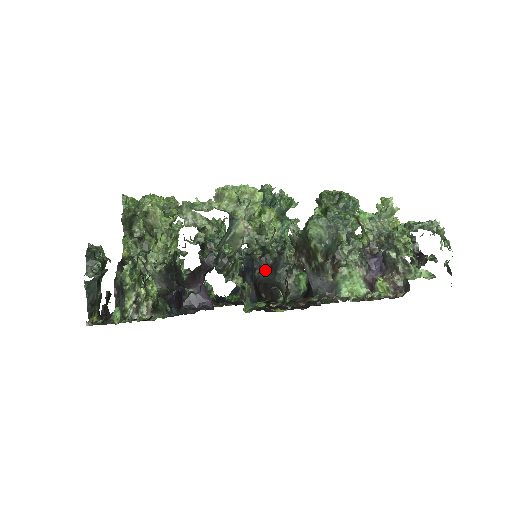
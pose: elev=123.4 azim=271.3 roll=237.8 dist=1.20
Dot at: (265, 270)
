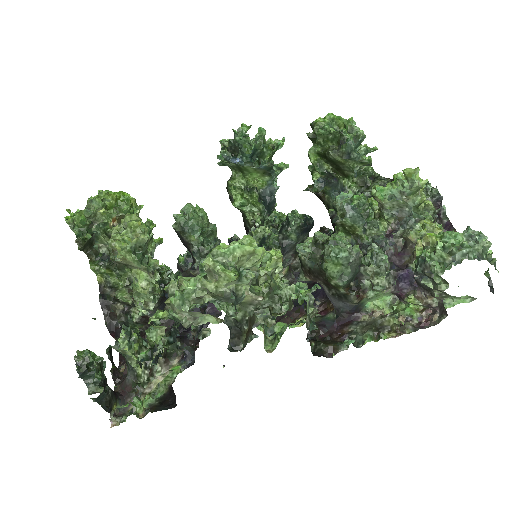
Dot at: occluded
